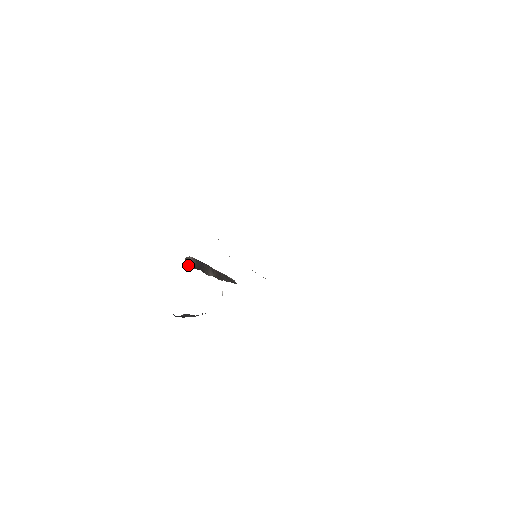
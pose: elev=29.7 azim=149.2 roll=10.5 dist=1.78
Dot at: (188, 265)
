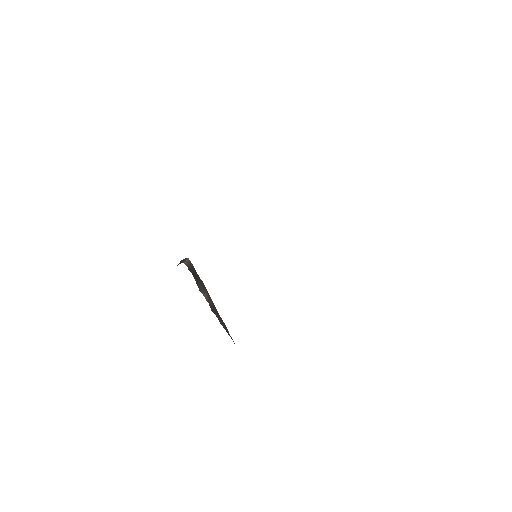
Dot at: (182, 261)
